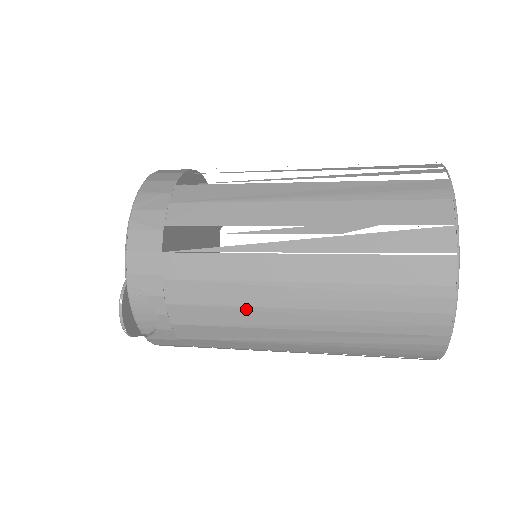
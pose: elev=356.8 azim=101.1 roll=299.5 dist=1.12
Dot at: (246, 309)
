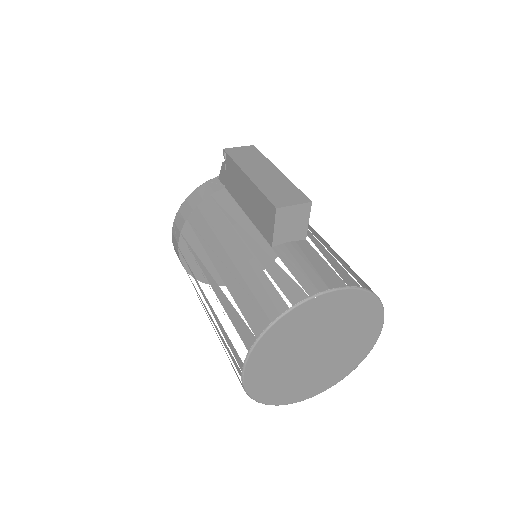
Dot at: occluded
